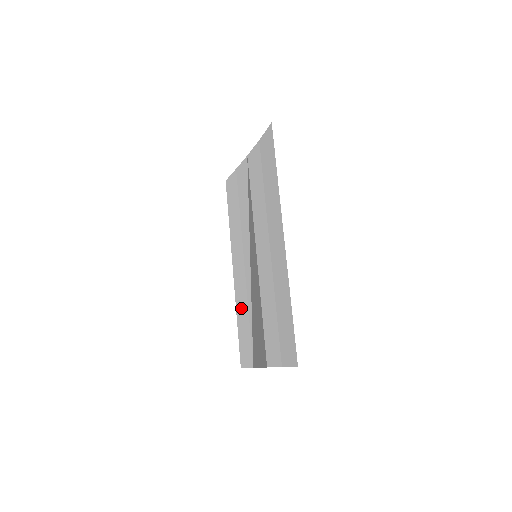
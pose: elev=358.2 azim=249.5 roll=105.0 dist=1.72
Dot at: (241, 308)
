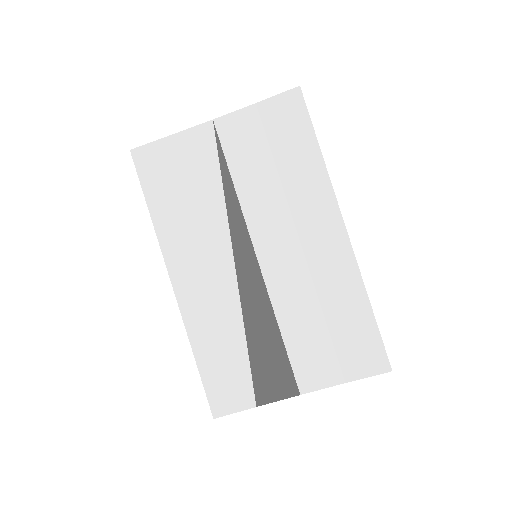
Dot at: (208, 334)
